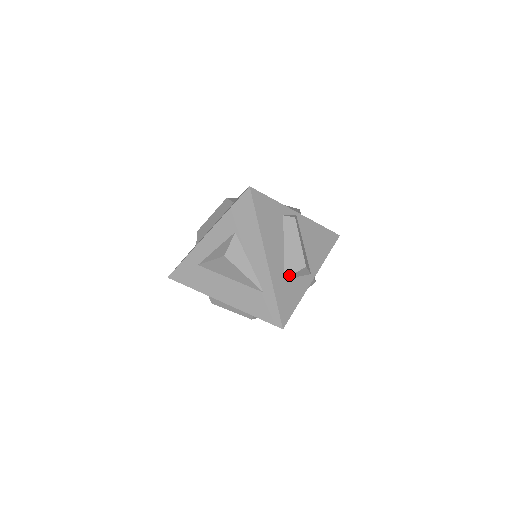
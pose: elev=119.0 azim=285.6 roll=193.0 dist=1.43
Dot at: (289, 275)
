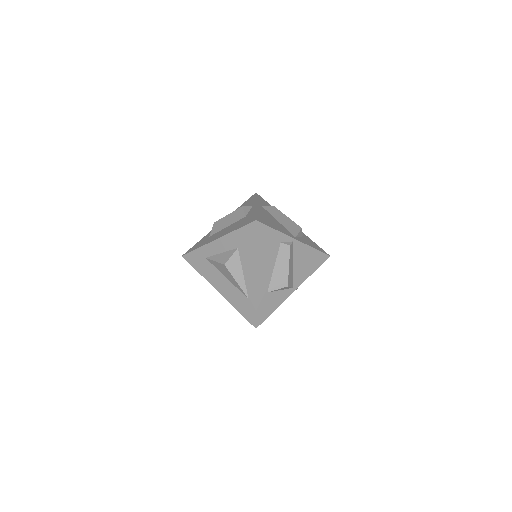
Dot at: (272, 290)
